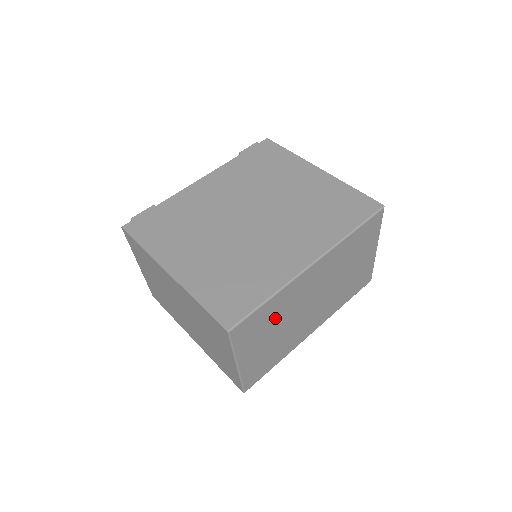
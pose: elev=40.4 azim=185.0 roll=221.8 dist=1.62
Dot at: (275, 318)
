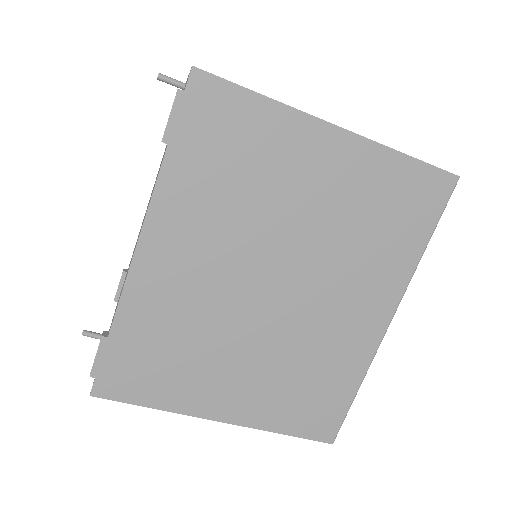
Dot at: occluded
